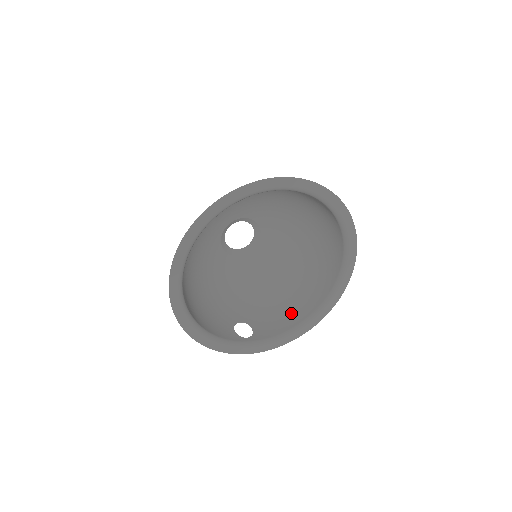
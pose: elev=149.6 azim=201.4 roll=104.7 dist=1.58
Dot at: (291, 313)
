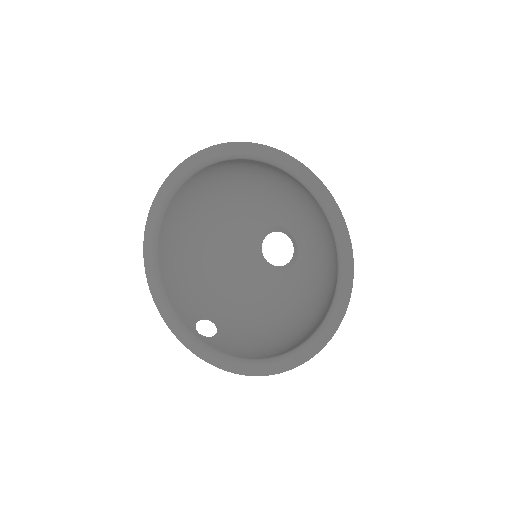
Dot at: (261, 349)
